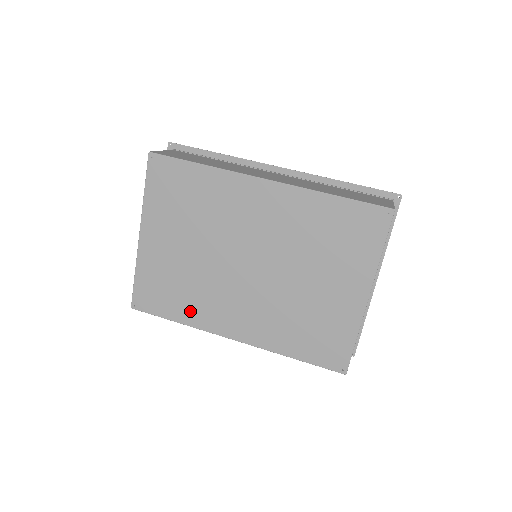
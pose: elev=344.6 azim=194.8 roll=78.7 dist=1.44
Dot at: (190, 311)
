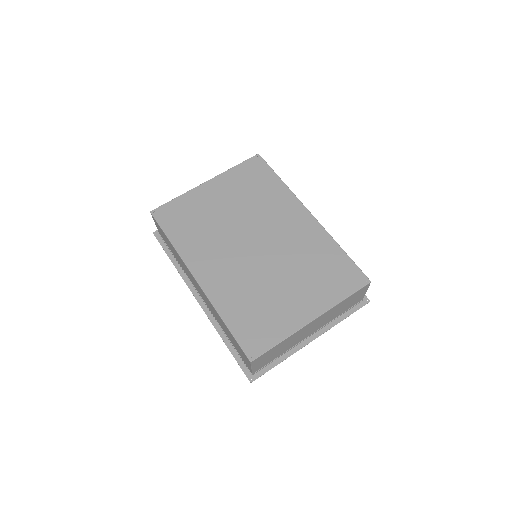
Dot at: (187, 242)
